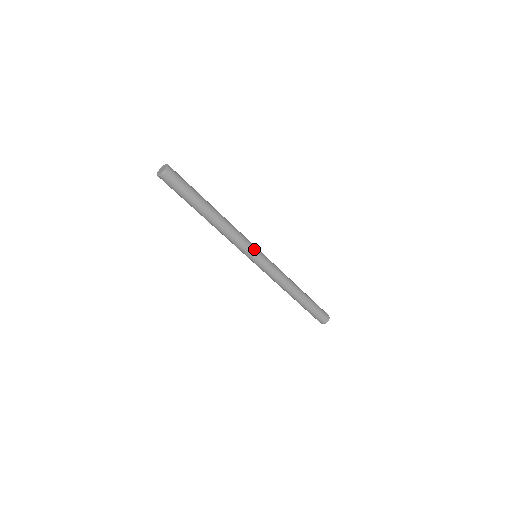
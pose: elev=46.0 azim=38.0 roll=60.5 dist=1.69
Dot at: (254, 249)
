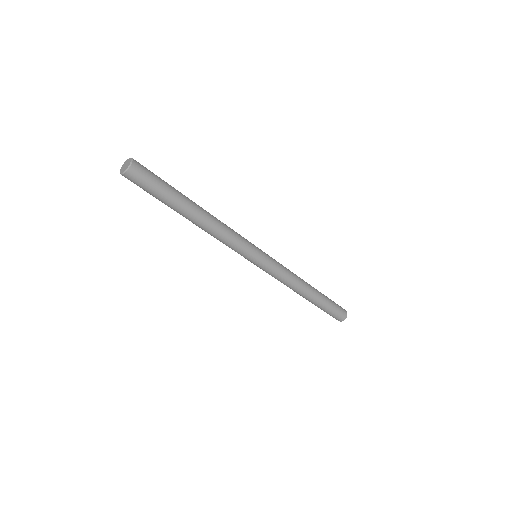
Dot at: (253, 249)
